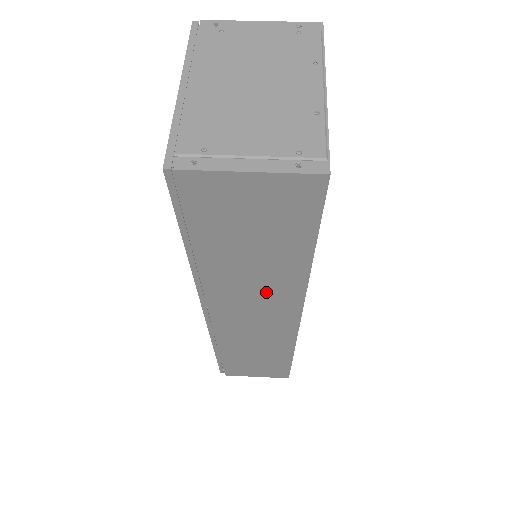
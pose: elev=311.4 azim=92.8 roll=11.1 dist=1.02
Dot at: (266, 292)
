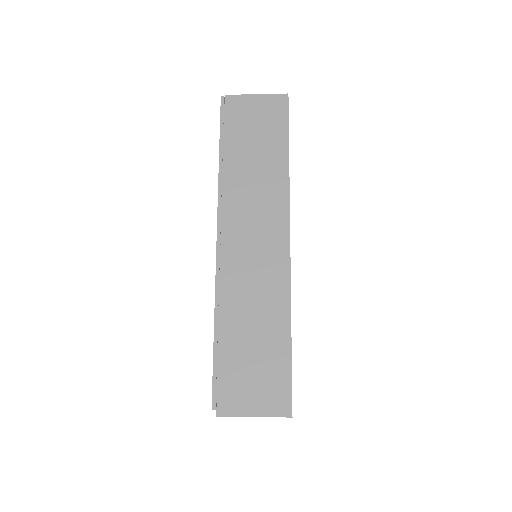
Dot at: (263, 198)
